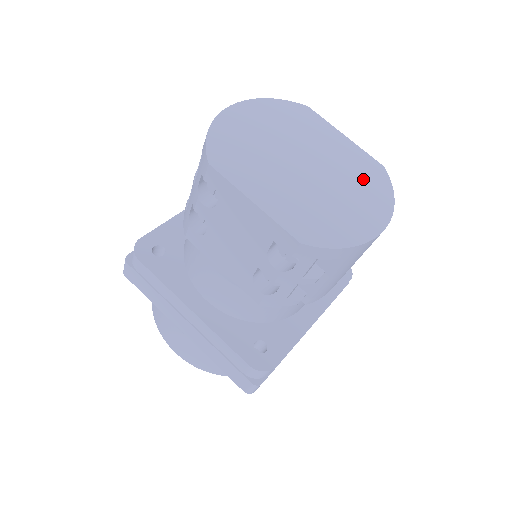
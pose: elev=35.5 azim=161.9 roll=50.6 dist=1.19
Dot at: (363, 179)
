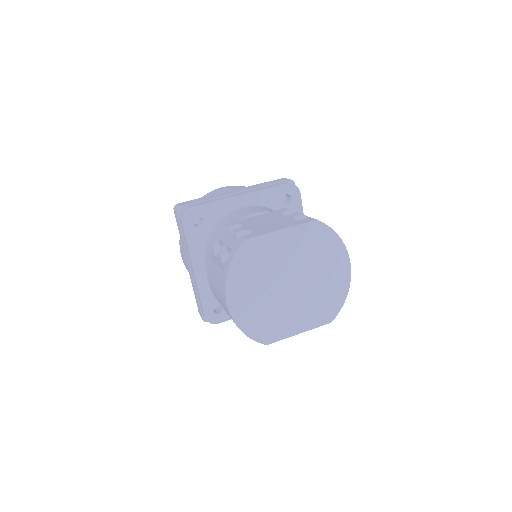
Dot at: (318, 248)
